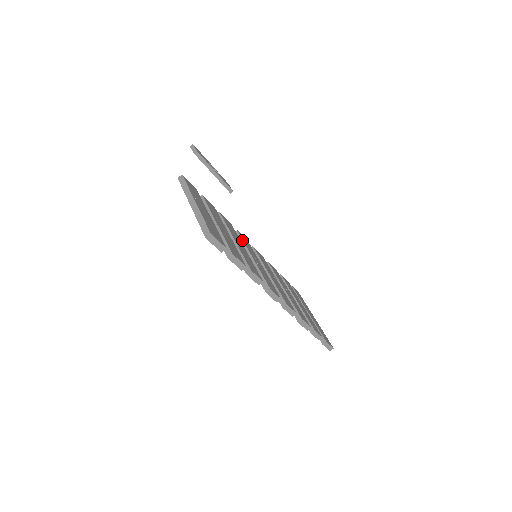
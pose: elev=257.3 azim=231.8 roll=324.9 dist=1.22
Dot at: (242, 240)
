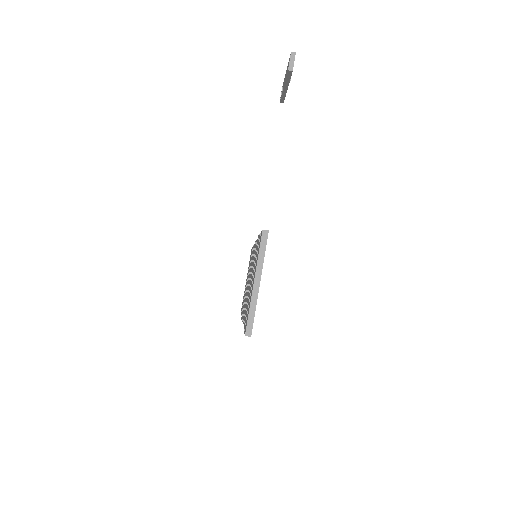
Dot at: occluded
